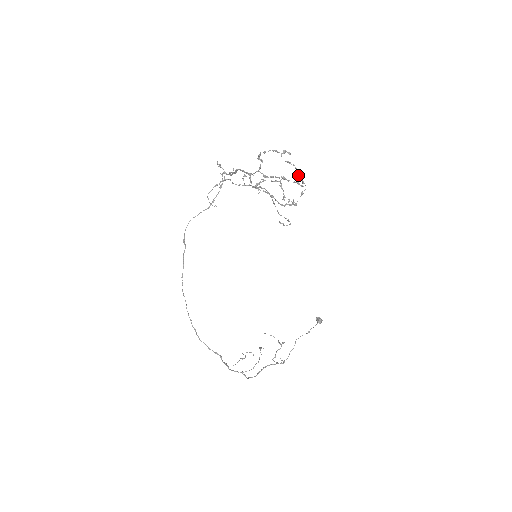
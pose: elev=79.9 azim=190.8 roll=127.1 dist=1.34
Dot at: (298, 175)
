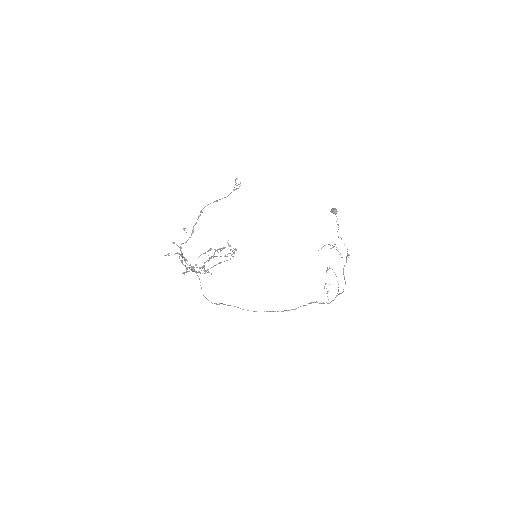
Dot at: occluded
